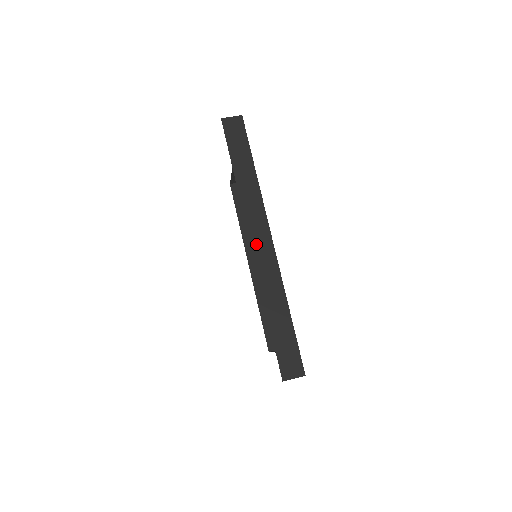
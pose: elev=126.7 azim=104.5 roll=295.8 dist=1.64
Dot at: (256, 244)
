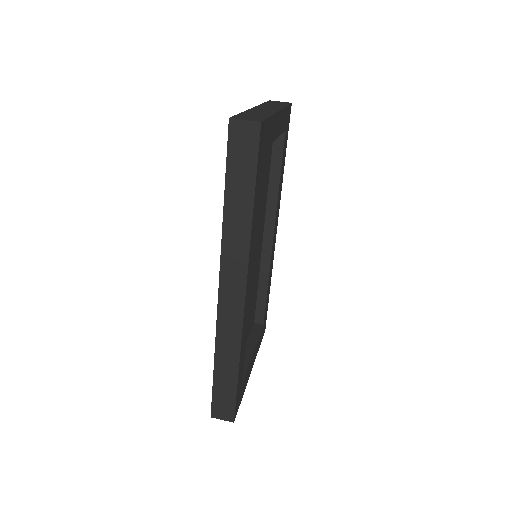
Dot at: (225, 295)
